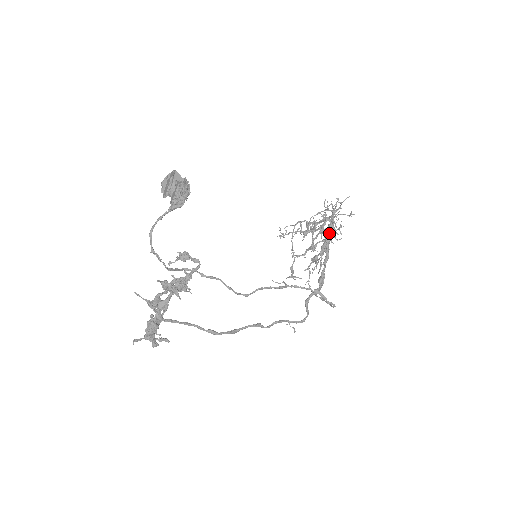
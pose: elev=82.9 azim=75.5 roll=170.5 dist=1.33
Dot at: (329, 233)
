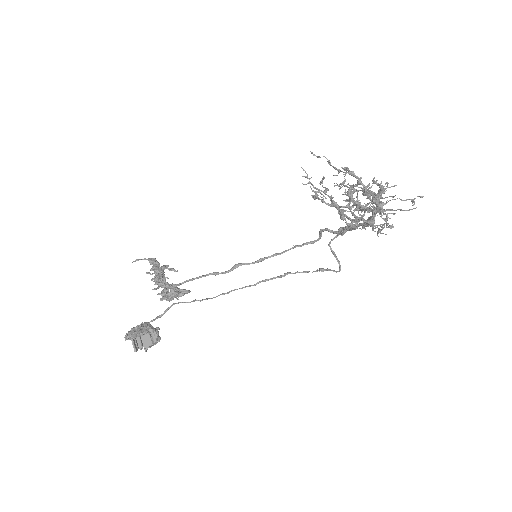
Dot at: (364, 225)
